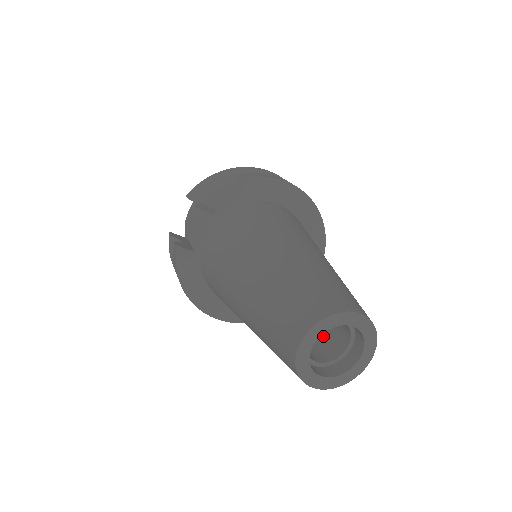
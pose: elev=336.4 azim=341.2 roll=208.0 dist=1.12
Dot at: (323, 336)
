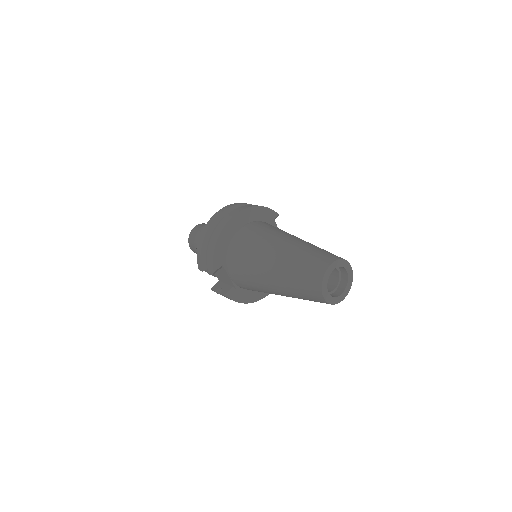
Dot at: occluded
